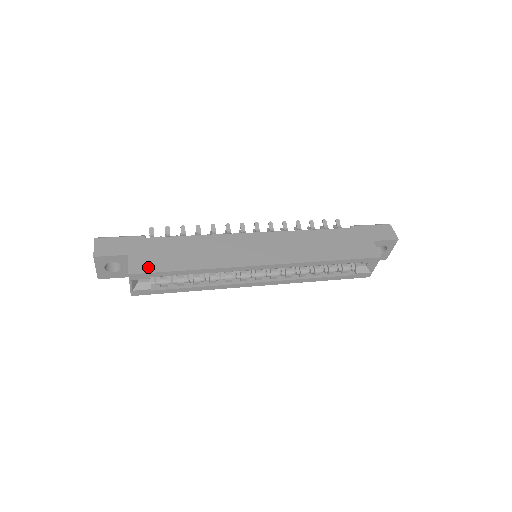
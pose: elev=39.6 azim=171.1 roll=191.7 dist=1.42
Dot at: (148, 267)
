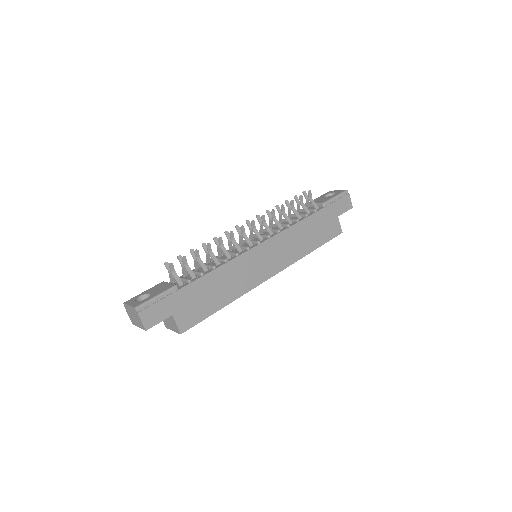
Dot at: (193, 320)
